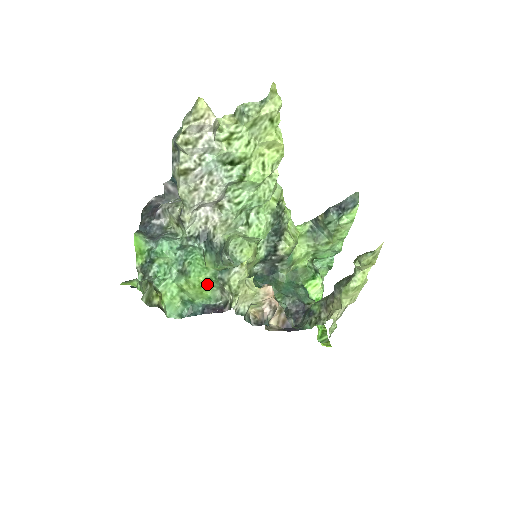
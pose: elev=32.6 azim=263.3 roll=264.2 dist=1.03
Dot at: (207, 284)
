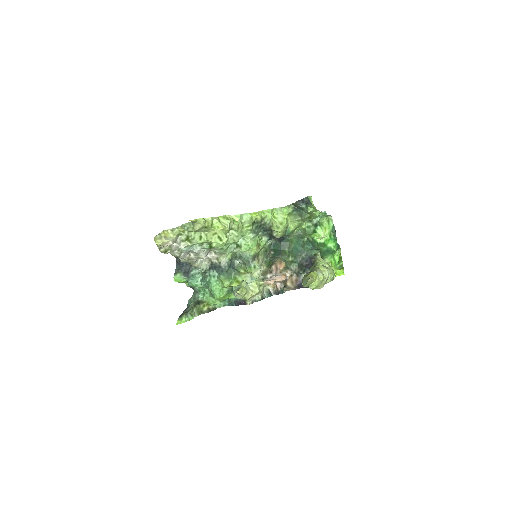
Dot at: (228, 295)
